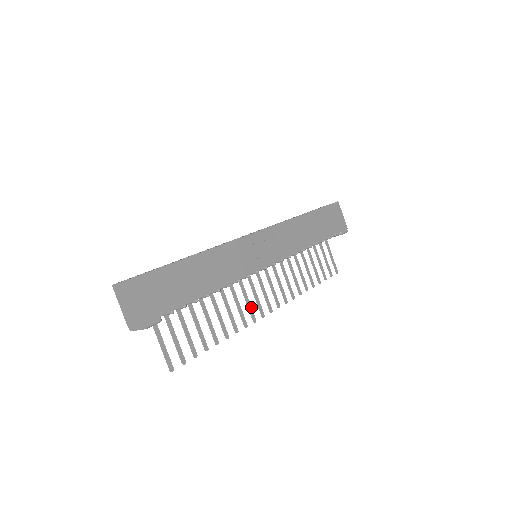
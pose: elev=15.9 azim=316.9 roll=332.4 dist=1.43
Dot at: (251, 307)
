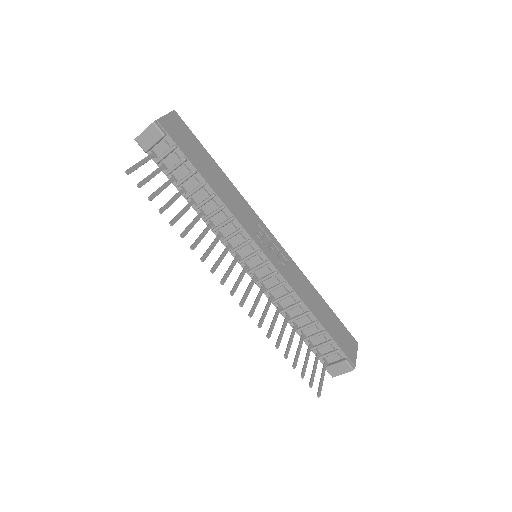
Dot at: (219, 264)
